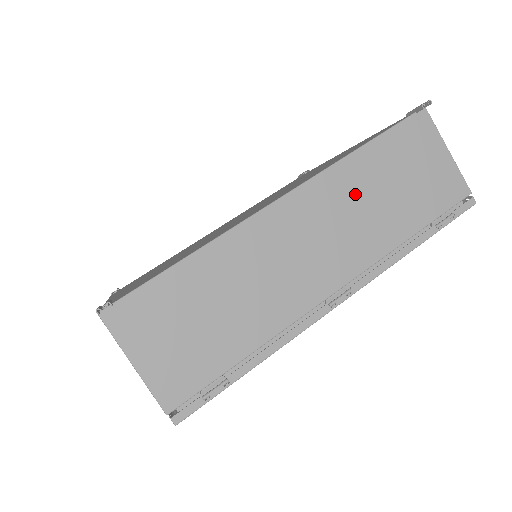
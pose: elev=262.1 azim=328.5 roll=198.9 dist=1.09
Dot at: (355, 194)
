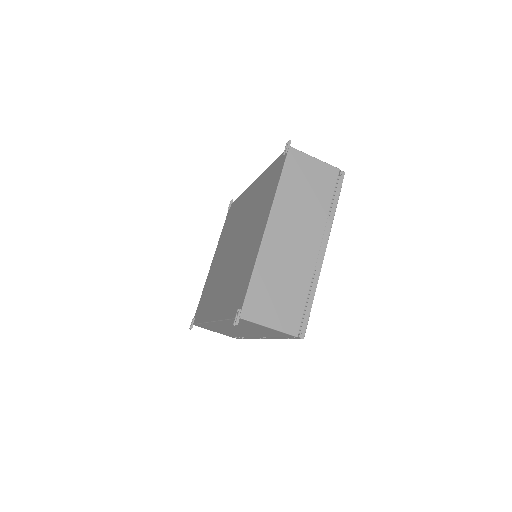
Dot at: (238, 327)
